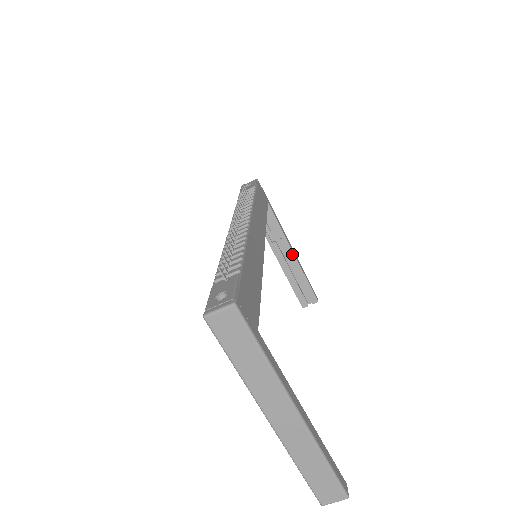
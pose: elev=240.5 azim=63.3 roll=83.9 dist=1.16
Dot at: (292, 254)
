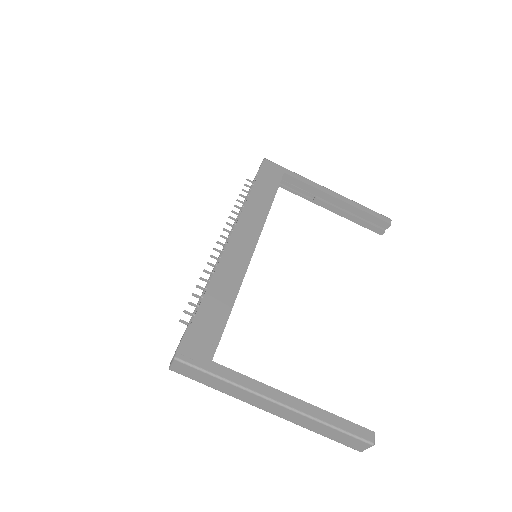
Dot at: (336, 200)
